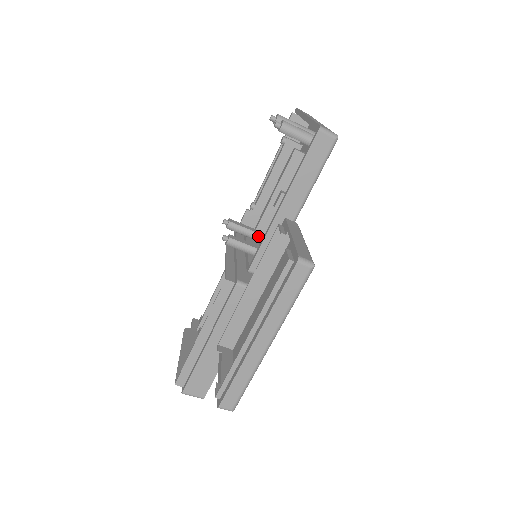
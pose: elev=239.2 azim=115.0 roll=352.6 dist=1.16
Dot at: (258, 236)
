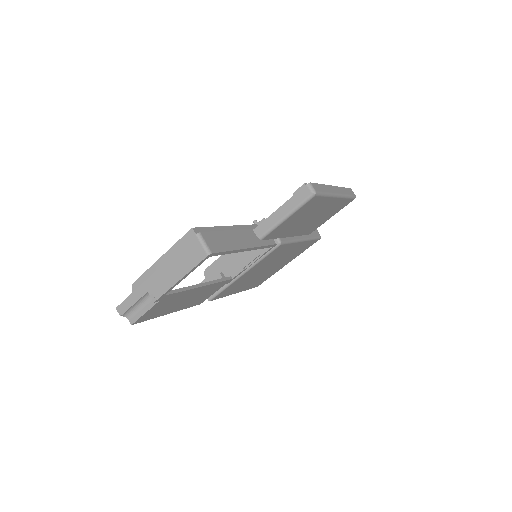
Dot at: occluded
